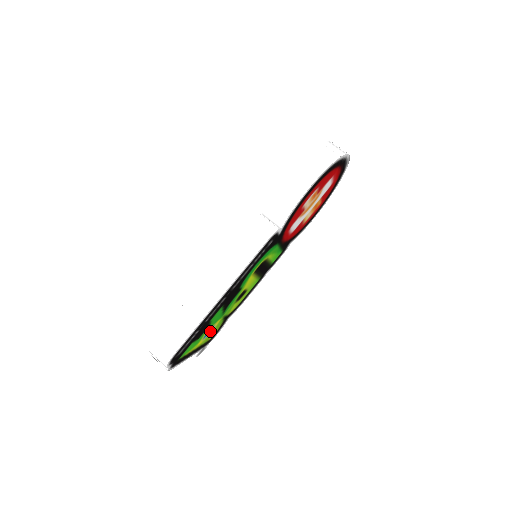
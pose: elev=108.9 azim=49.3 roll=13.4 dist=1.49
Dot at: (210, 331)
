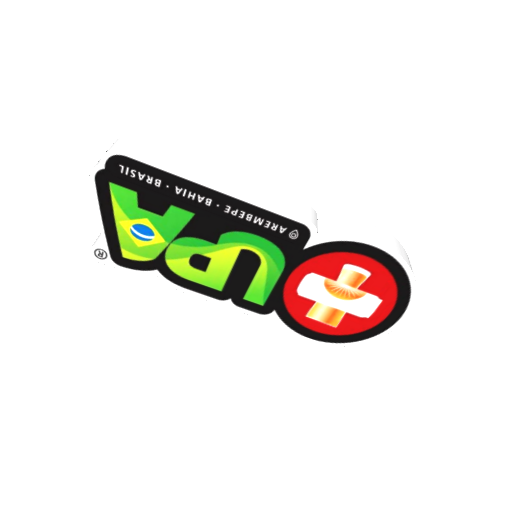
Dot at: (144, 235)
